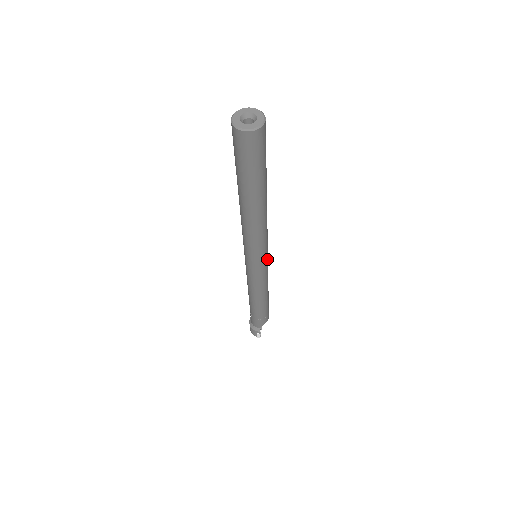
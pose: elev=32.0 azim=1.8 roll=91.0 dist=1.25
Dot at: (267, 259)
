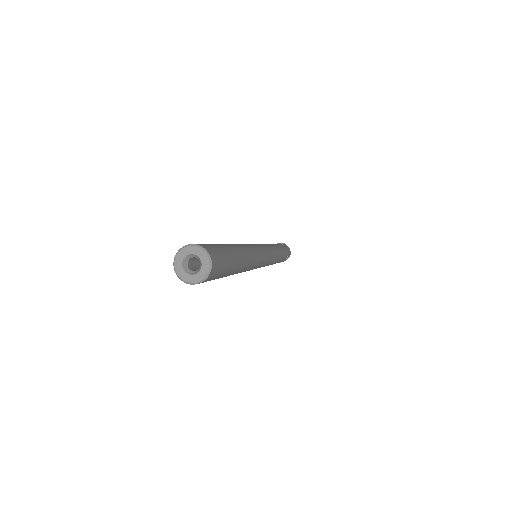
Dot at: (260, 267)
